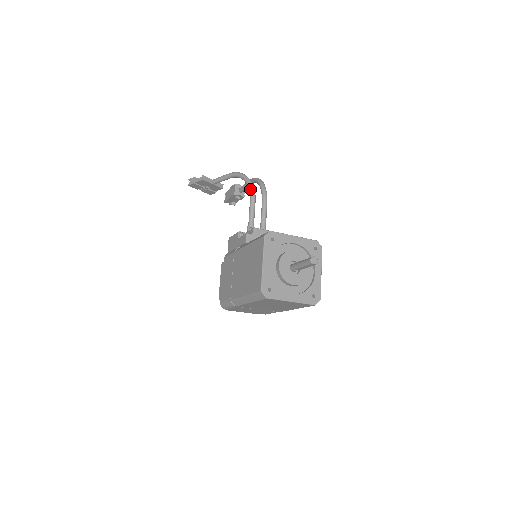
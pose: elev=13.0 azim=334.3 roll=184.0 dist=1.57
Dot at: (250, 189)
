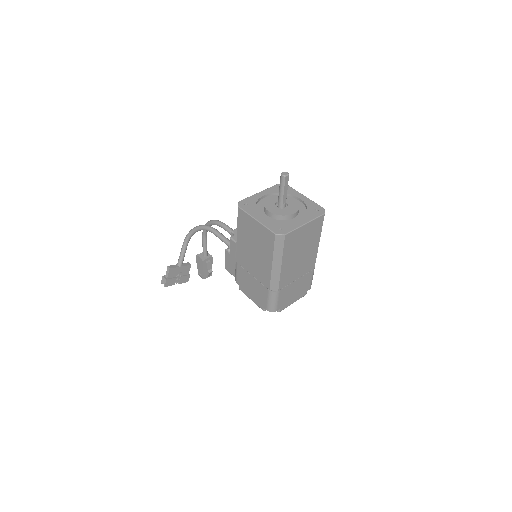
Dot at: (205, 228)
